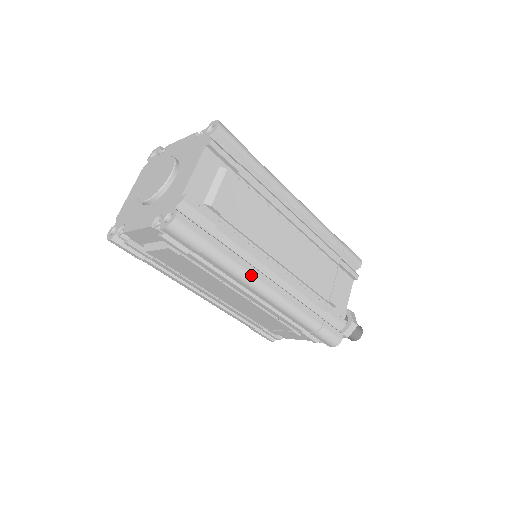
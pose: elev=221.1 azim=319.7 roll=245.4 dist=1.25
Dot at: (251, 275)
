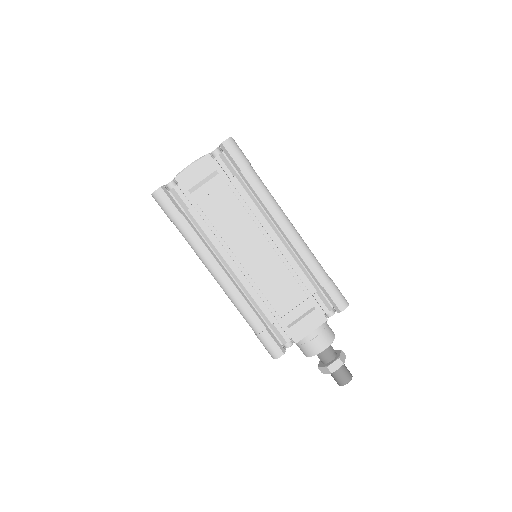
Dot at: (277, 203)
